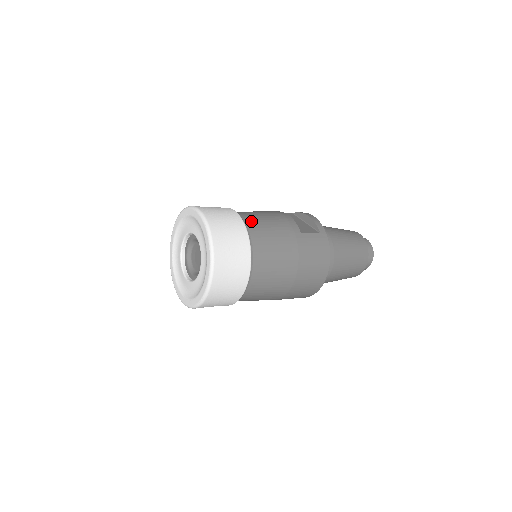
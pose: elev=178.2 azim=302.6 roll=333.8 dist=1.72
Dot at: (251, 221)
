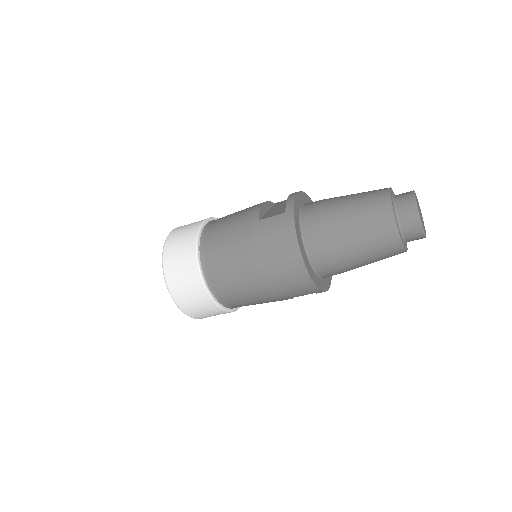
Dot at: (213, 224)
